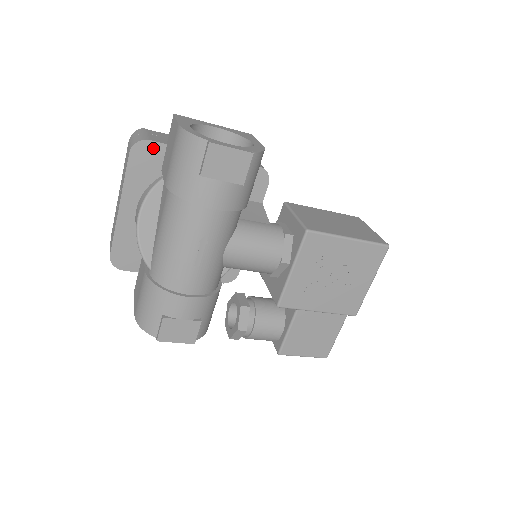
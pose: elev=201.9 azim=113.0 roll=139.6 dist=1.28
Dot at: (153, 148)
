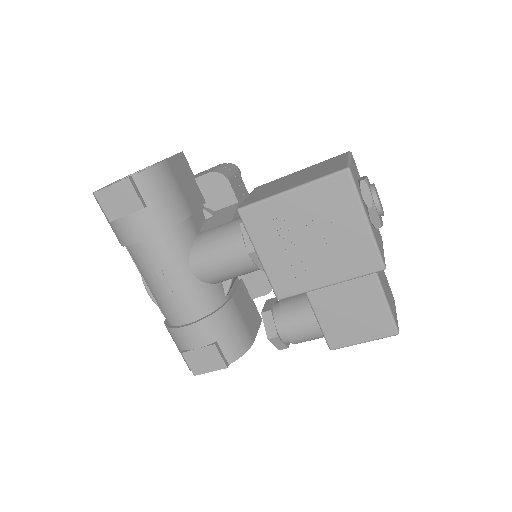
Dot at: occluded
